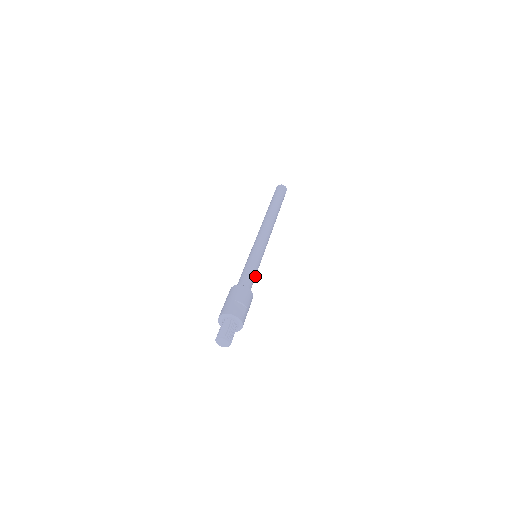
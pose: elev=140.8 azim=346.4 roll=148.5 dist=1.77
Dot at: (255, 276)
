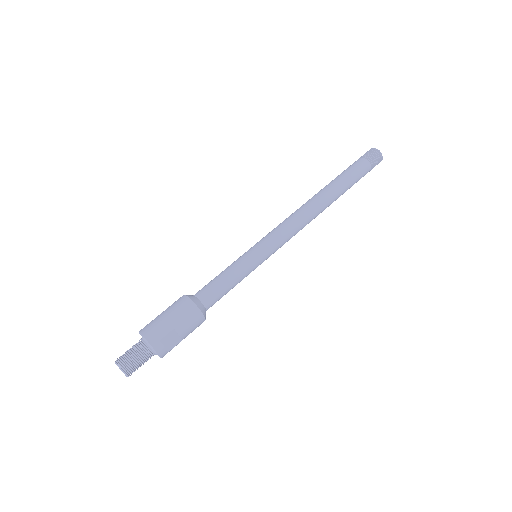
Dot at: (230, 289)
